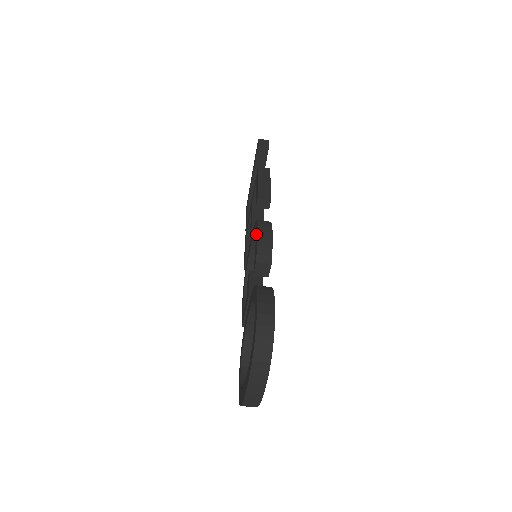
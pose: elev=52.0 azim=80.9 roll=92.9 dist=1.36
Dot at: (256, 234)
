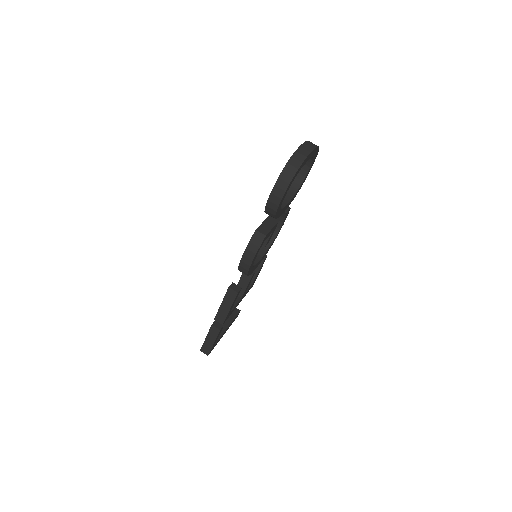
Dot at: occluded
